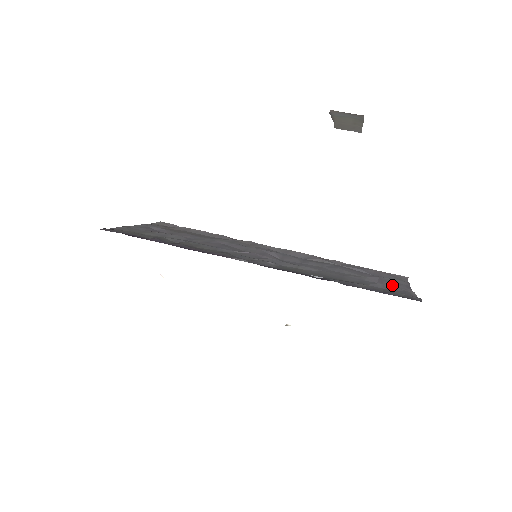
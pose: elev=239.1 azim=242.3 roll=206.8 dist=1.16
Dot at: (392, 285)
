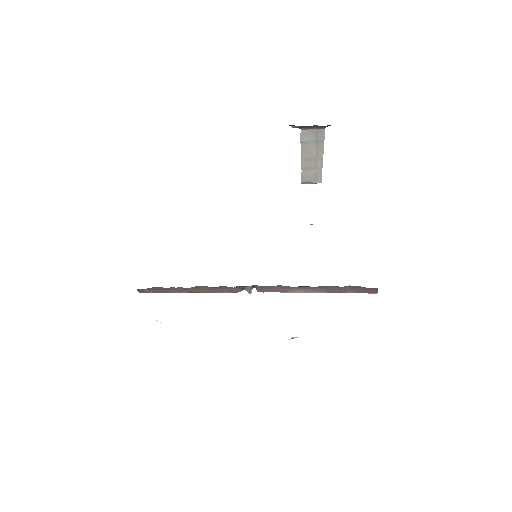
Dot at: occluded
